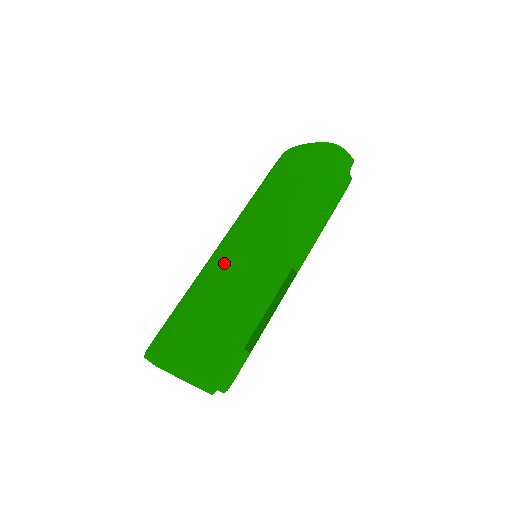
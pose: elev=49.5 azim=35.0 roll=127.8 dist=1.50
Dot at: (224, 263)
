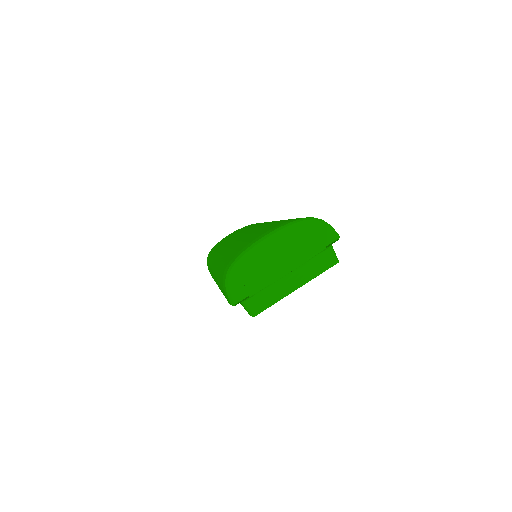
Dot at: occluded
